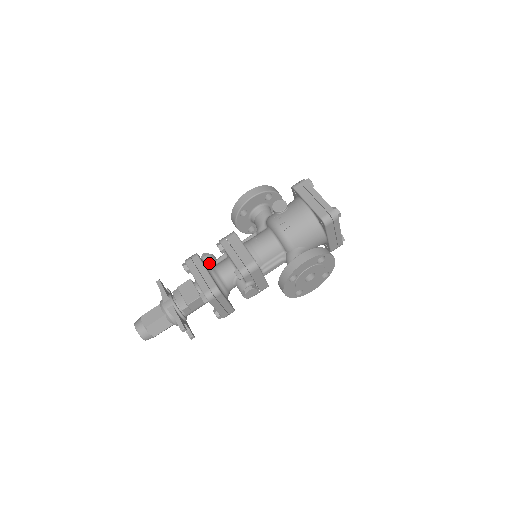
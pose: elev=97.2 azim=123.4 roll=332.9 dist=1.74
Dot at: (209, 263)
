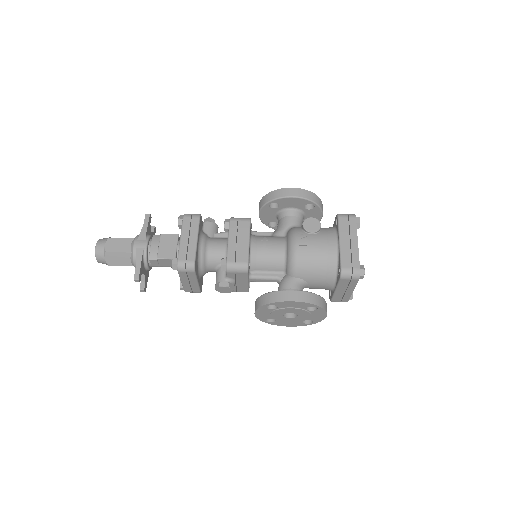
Dot at: (207, 231)
